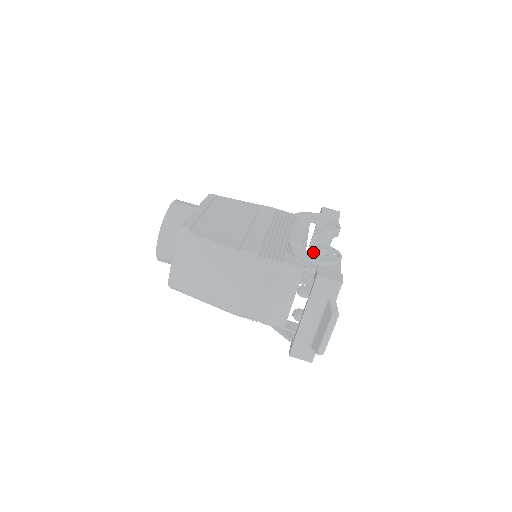
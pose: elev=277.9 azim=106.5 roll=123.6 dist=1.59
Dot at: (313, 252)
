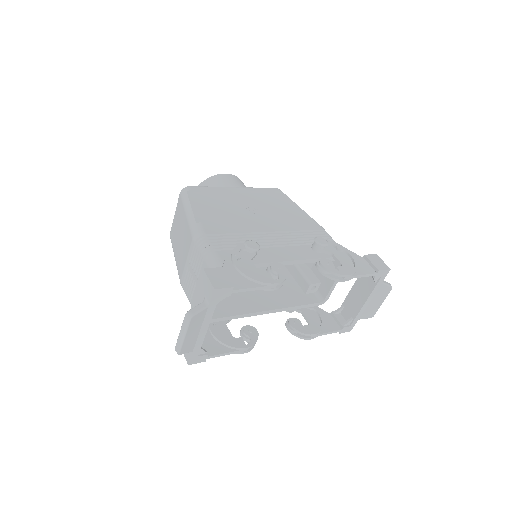
Dot at: (350, 302)
